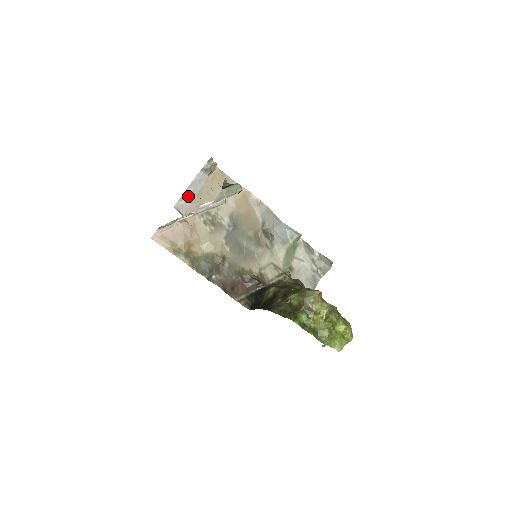
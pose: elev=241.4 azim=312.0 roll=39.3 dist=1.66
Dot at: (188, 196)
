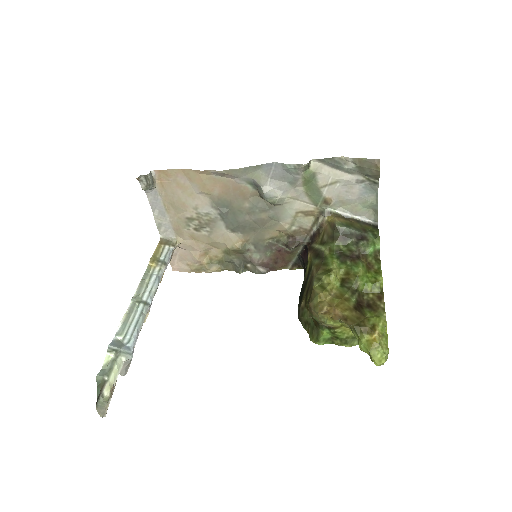
Dot at: (161, 220)
